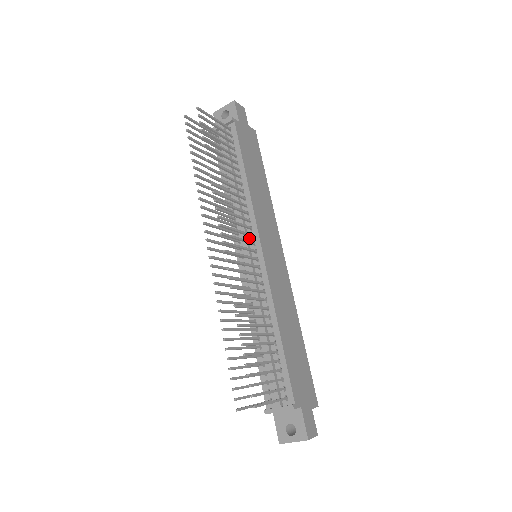
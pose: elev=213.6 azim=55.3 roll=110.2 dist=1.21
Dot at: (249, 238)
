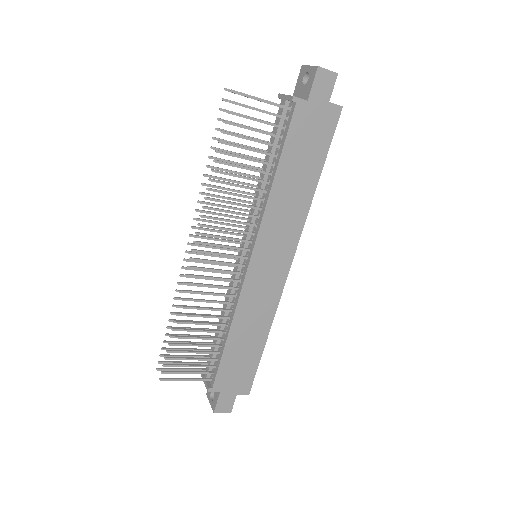
Dot at: (250, 241)
